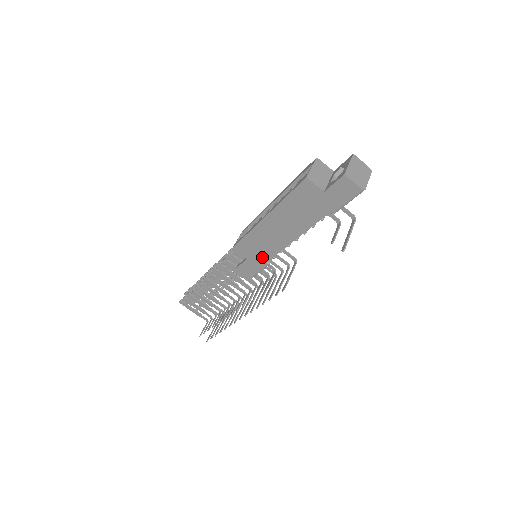
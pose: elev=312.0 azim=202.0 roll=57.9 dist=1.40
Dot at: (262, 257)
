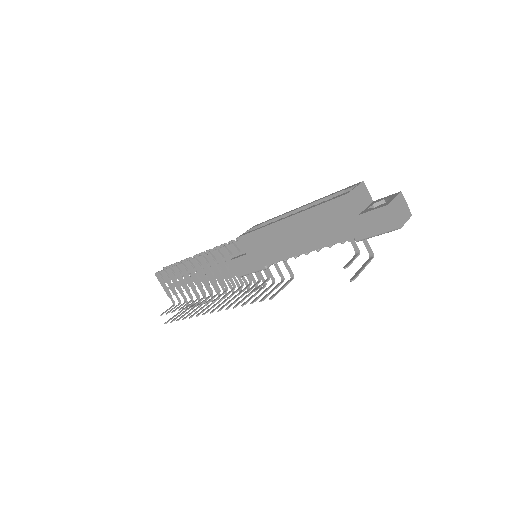
Dot at: (263, 258)
